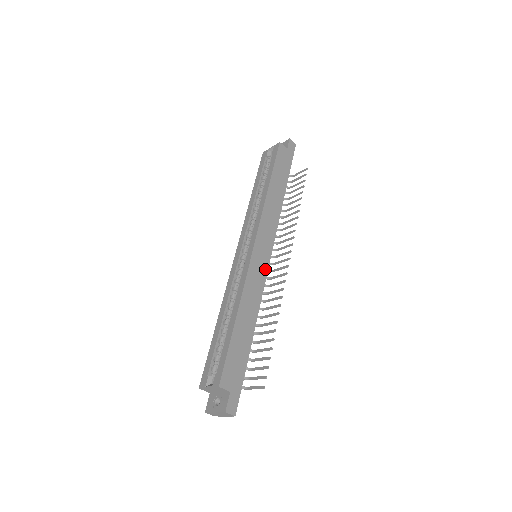
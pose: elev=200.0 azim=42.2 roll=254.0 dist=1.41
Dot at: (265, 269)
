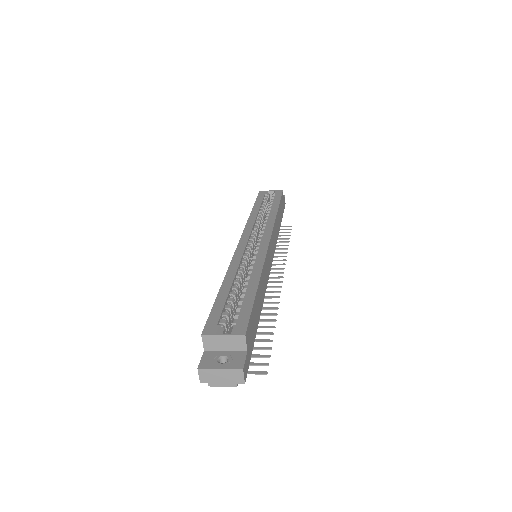
Dot at: (270, 268)
